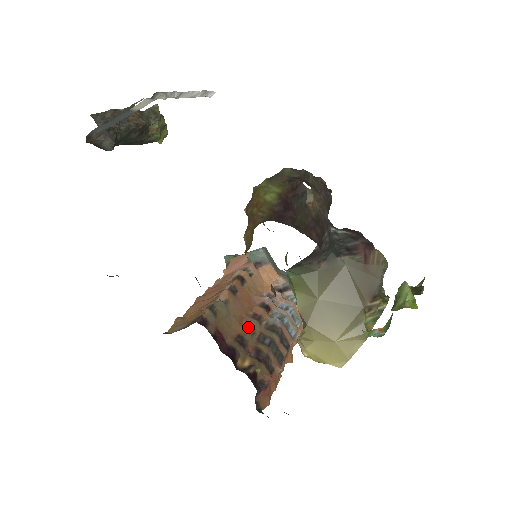
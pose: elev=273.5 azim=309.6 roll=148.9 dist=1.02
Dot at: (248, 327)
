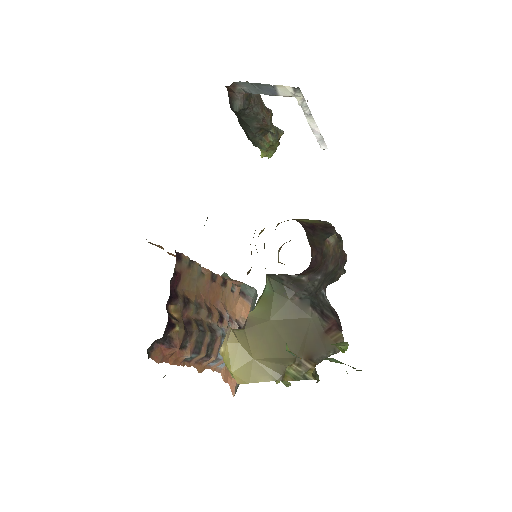
Dot at: (199, 305)
